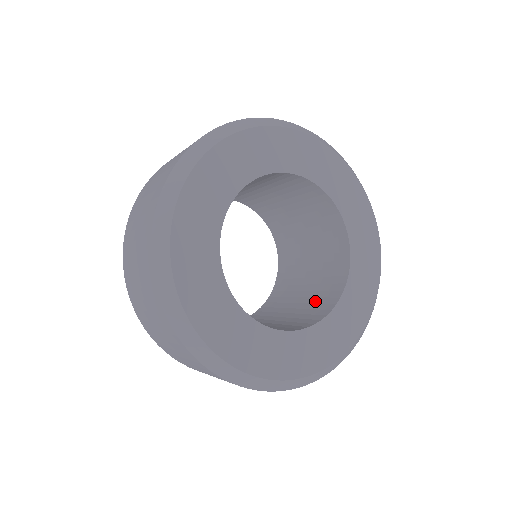
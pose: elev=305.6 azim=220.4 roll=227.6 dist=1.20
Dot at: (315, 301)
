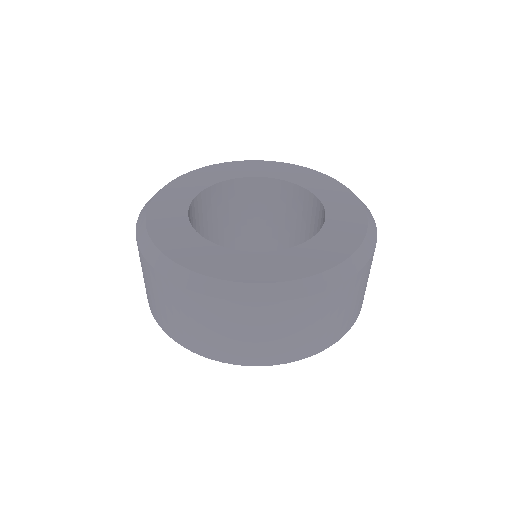
Dot at: occluded
